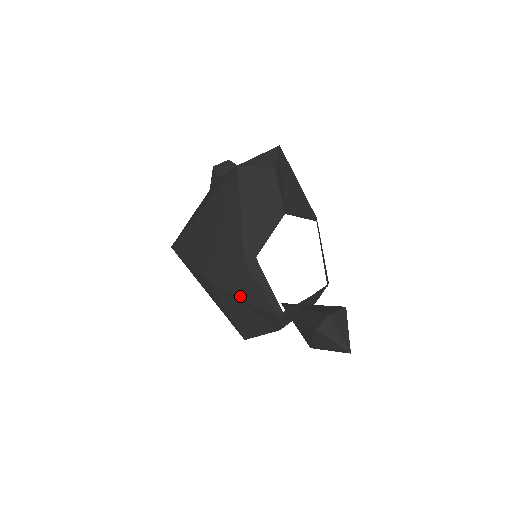
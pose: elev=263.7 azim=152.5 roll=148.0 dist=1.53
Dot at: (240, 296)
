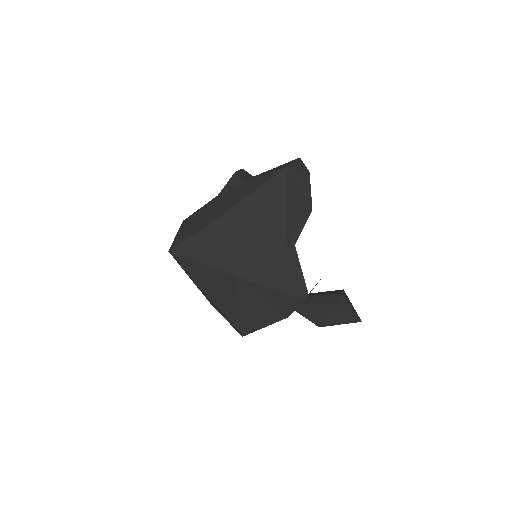
Dot at: (268, 285)
